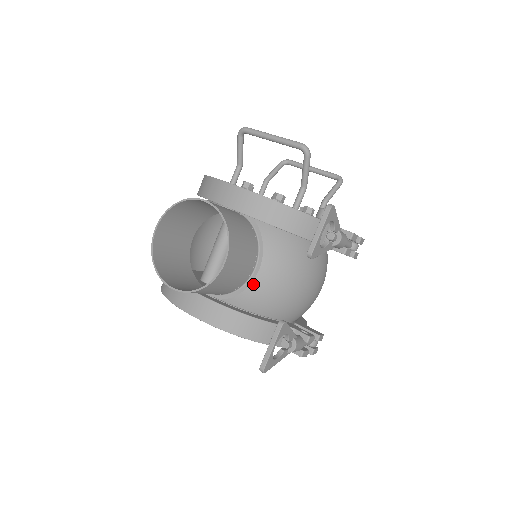
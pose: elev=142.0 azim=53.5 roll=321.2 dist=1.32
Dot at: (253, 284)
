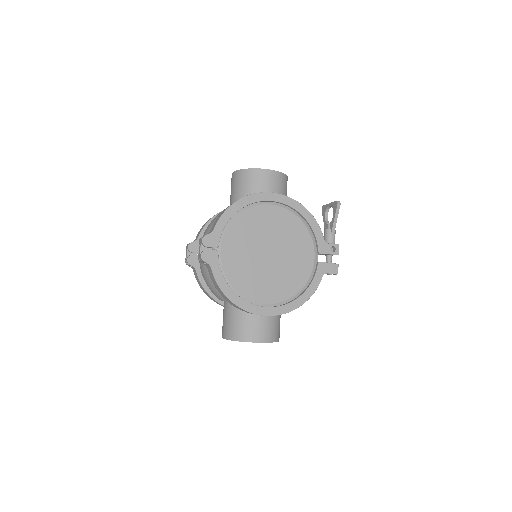
Dot at: occluded
